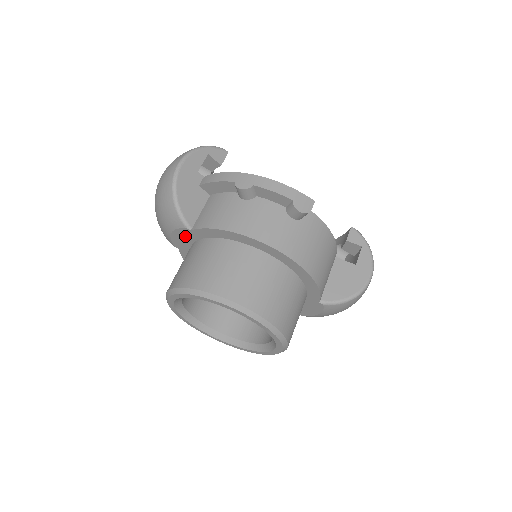
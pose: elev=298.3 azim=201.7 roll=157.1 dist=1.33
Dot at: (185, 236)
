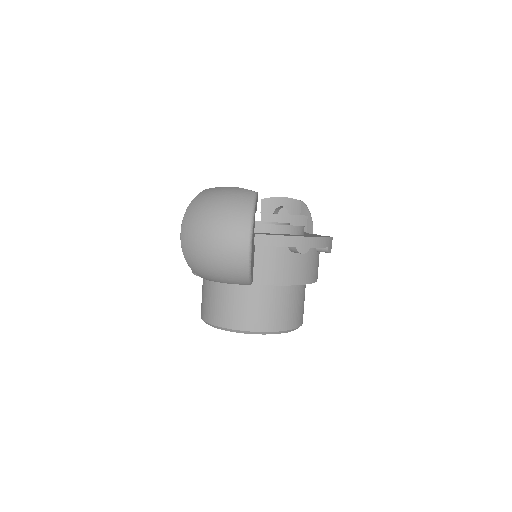
Dot at: occluded
